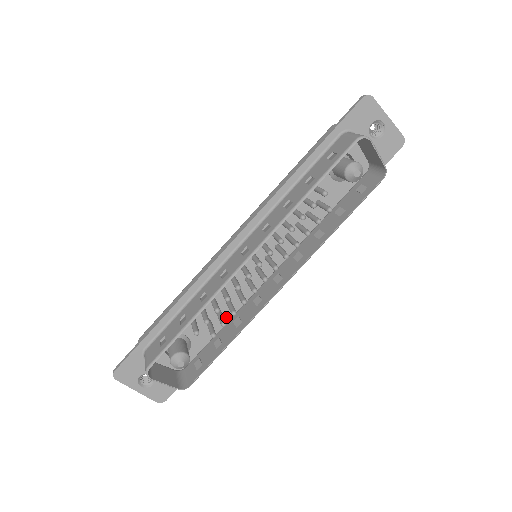
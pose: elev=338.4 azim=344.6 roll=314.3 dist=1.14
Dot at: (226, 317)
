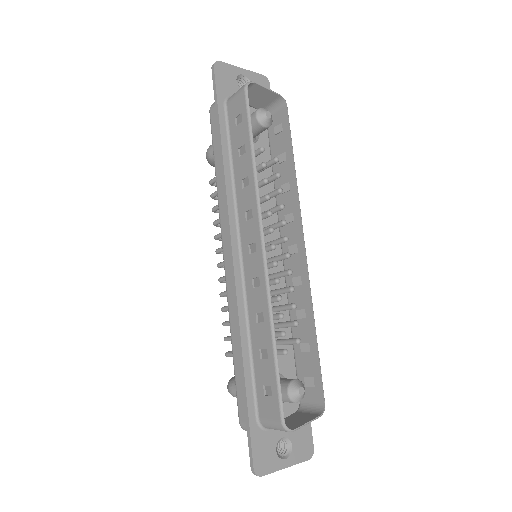
Dot at: occluded
